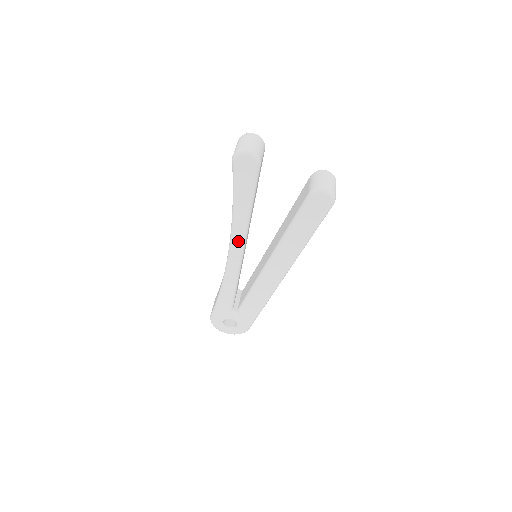
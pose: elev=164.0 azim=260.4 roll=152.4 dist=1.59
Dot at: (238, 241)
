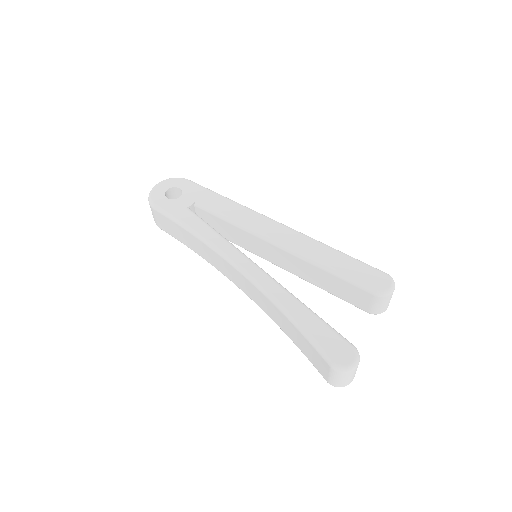
Dot at: occluded
